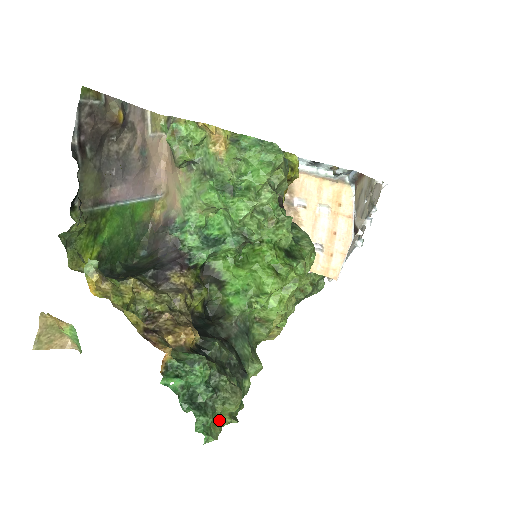
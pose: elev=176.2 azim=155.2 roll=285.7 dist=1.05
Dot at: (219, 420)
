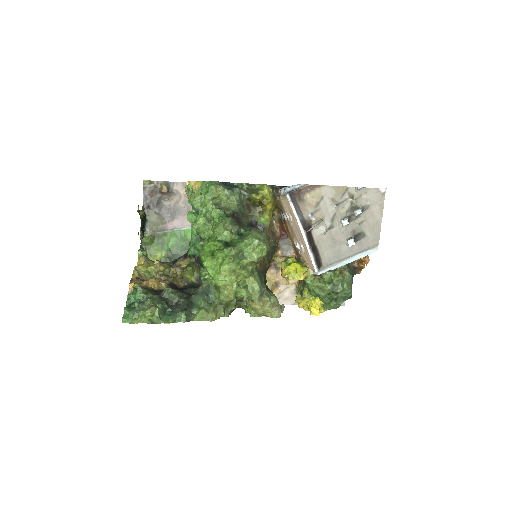
Dot at: (141, 319)
